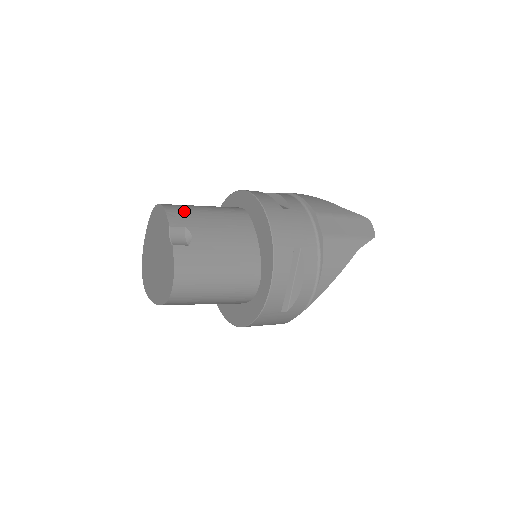
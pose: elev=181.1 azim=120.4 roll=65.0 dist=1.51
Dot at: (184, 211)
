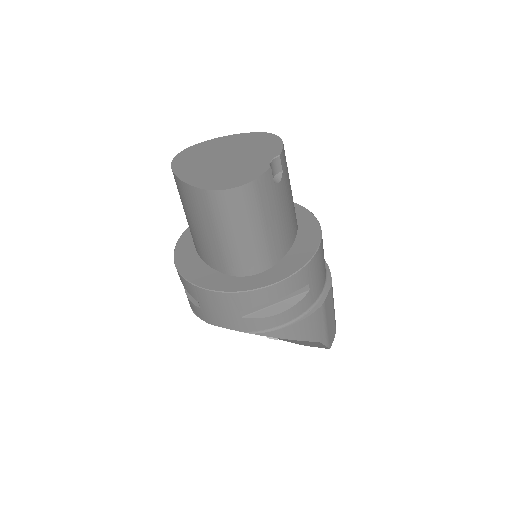
Dot at: occluded
